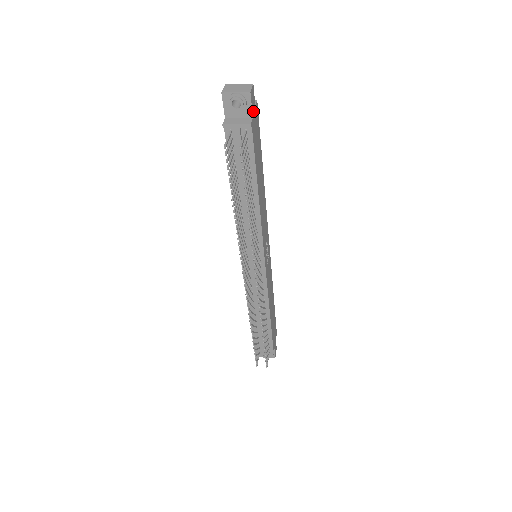
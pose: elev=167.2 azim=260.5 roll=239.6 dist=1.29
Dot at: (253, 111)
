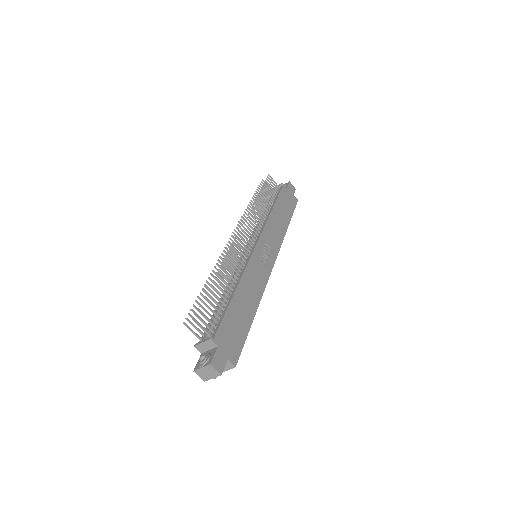
Dot at: (289, 190)
